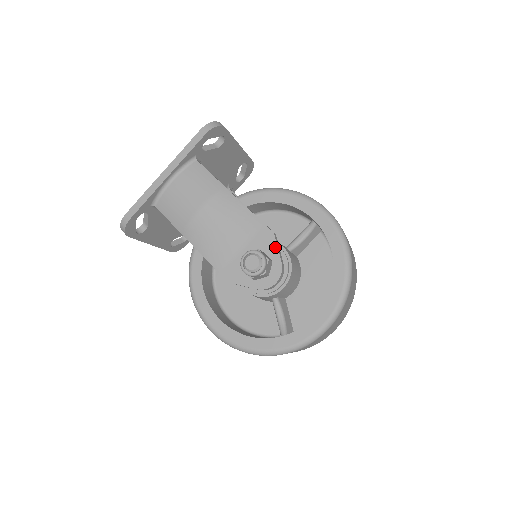
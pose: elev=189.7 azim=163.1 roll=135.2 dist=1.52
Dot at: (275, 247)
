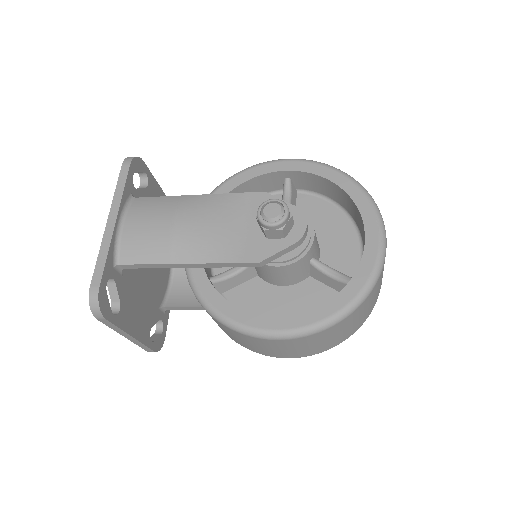
Dot at: occluded
